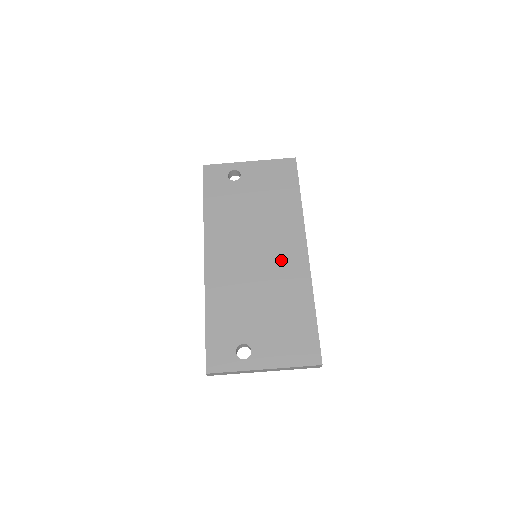
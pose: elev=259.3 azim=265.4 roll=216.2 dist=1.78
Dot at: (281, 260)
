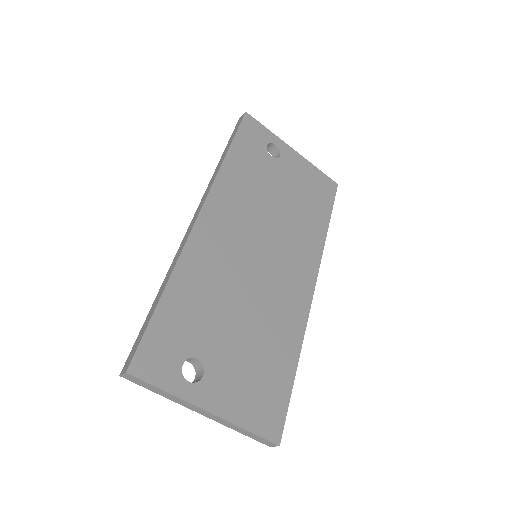
Dot at: (284, 281)
